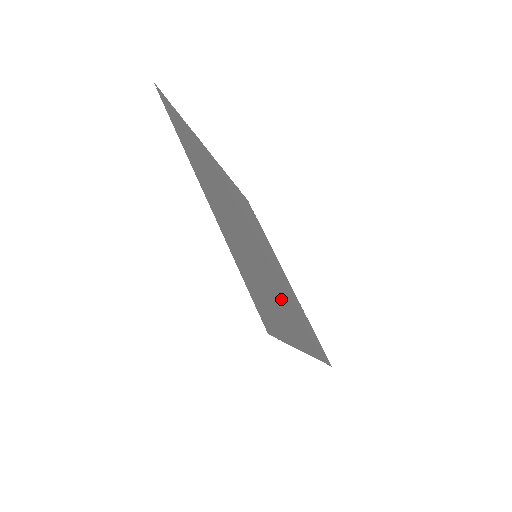
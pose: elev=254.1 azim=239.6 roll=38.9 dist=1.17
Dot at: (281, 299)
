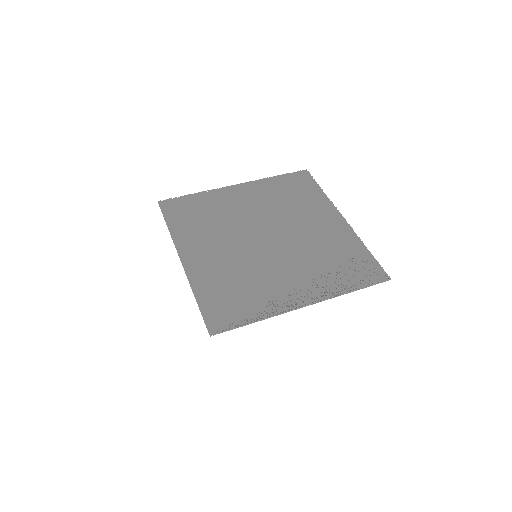
Dot at: (285, 273)
